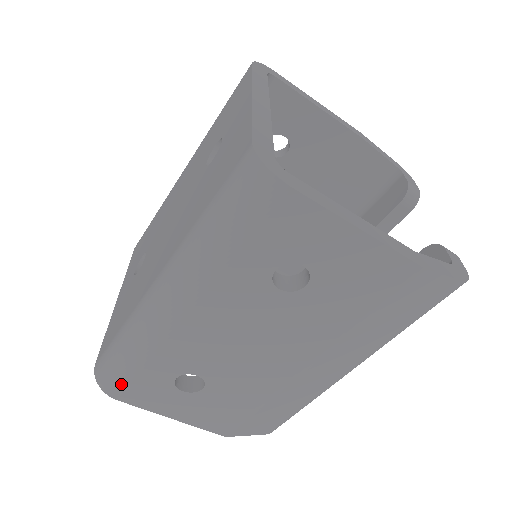
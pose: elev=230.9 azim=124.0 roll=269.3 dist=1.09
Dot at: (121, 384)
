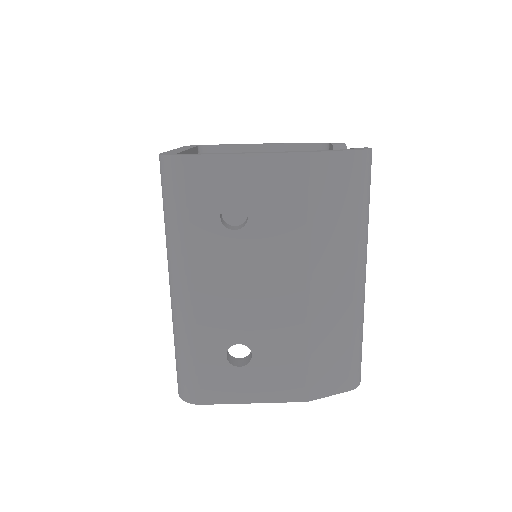
Dot at: (194, 385)
